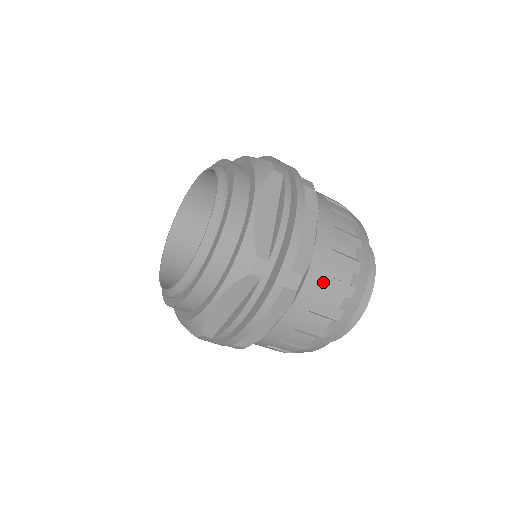
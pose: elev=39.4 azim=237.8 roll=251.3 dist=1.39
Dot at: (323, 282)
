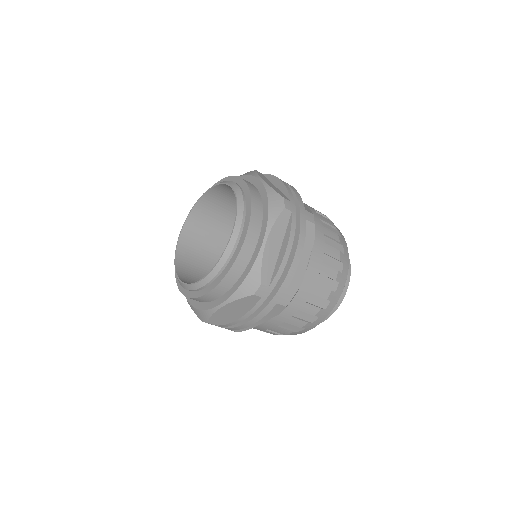
Dot at: (307, 297)
